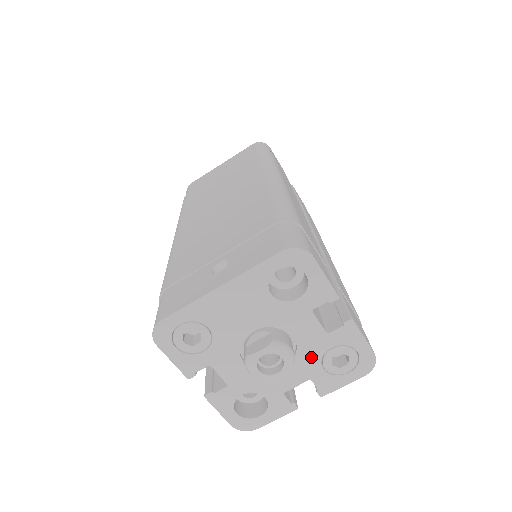
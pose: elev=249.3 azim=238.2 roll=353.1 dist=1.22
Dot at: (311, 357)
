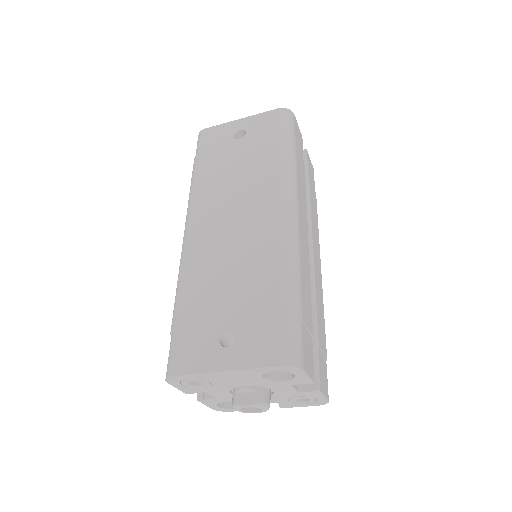
Dot at: (282, 397)
